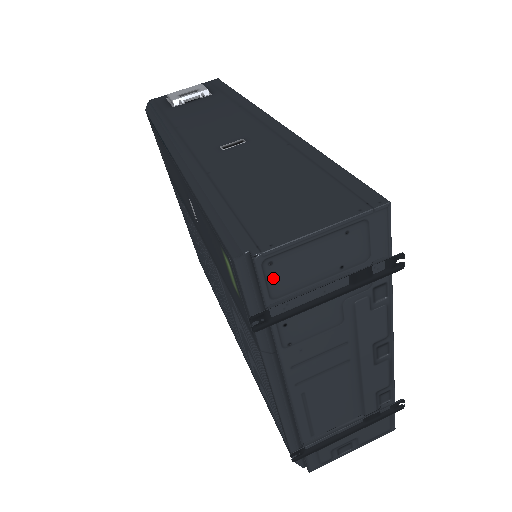
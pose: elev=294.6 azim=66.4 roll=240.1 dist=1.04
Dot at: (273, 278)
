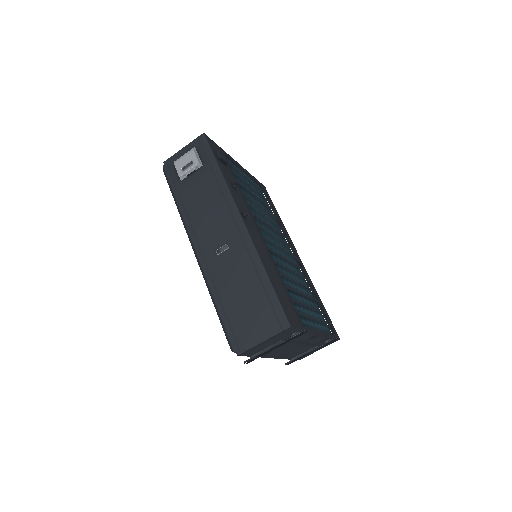
Dot at: (249, 354)
